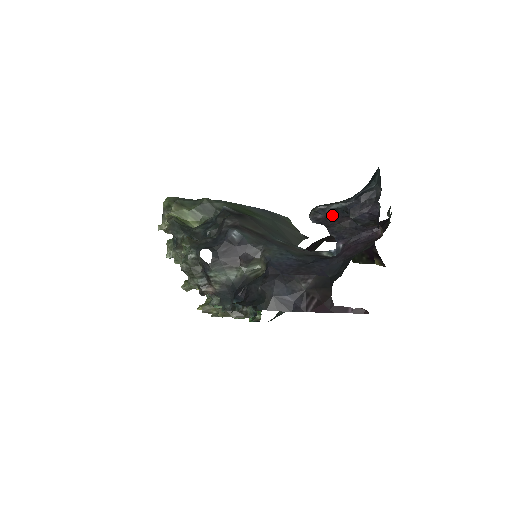
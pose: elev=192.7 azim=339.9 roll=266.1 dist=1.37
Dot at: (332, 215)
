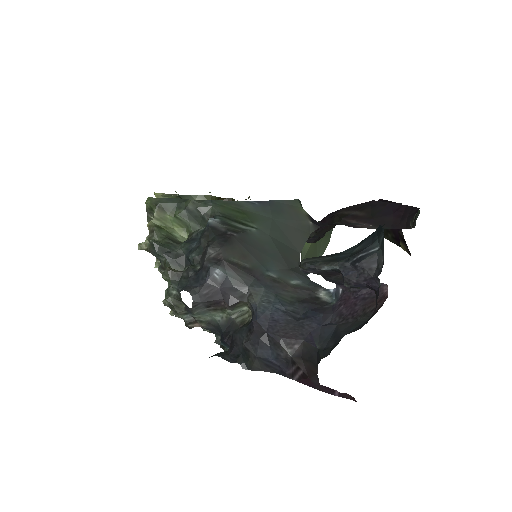
Dot at: (325, 272)
